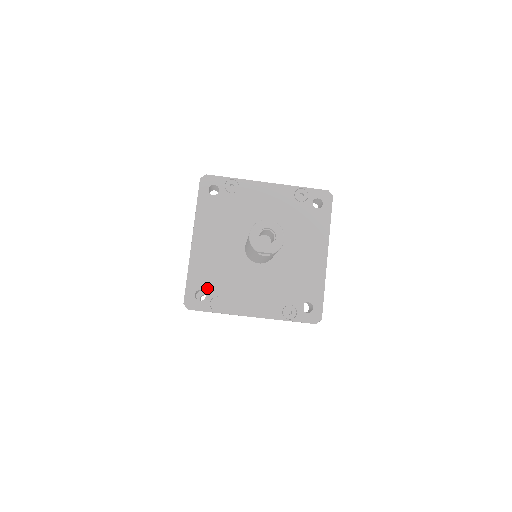
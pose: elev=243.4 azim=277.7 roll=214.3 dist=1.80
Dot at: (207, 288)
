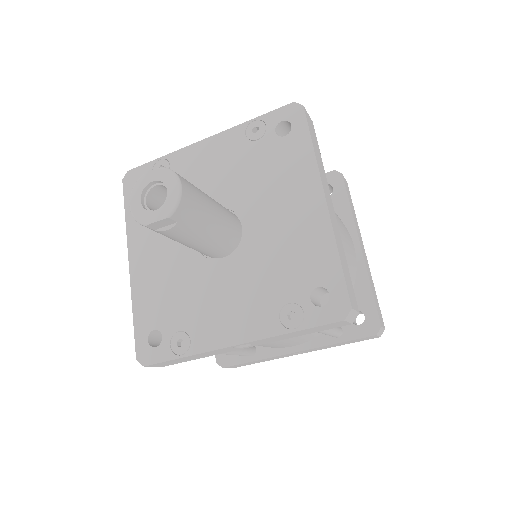
Dot at: (161, 324)
